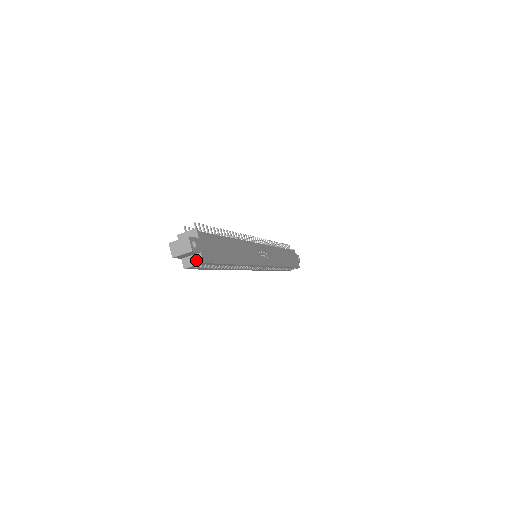
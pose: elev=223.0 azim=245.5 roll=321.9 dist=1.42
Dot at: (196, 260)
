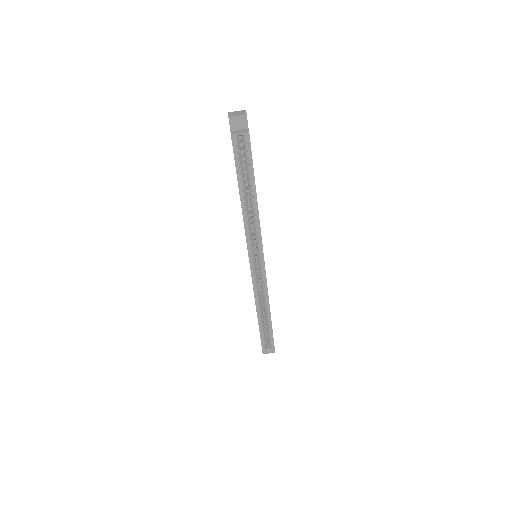
Dot at: (243, 131)
